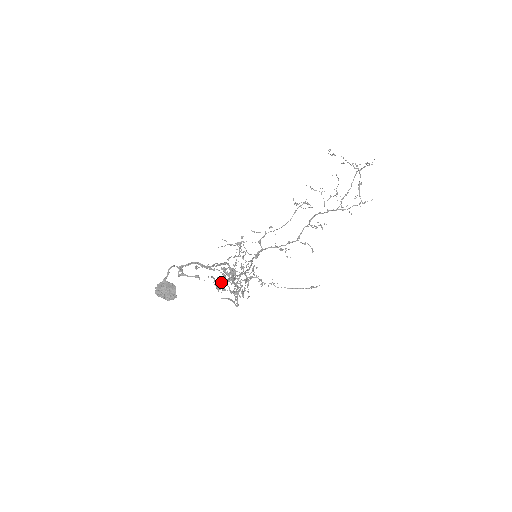
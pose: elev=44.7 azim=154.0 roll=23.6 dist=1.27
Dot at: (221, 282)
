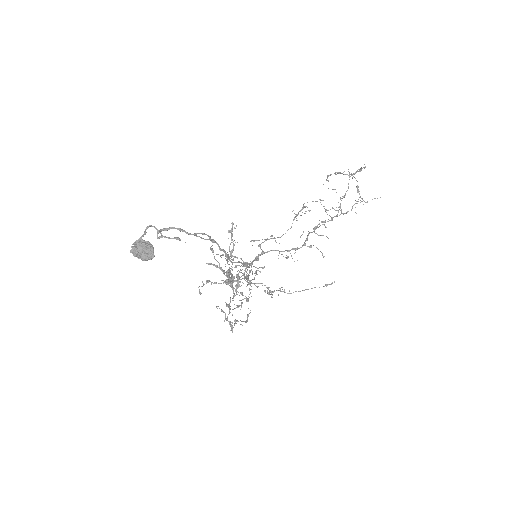
Dot at: (229, 306)
